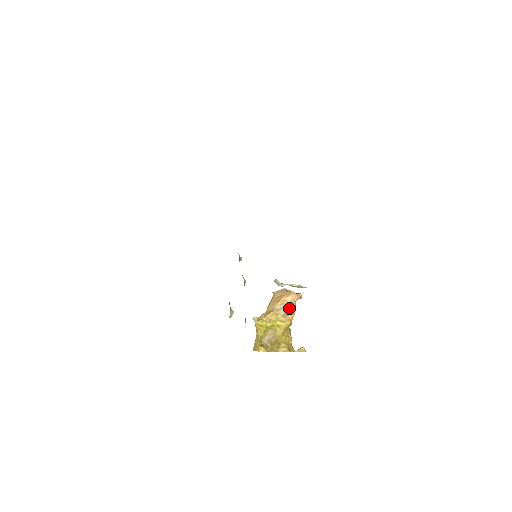
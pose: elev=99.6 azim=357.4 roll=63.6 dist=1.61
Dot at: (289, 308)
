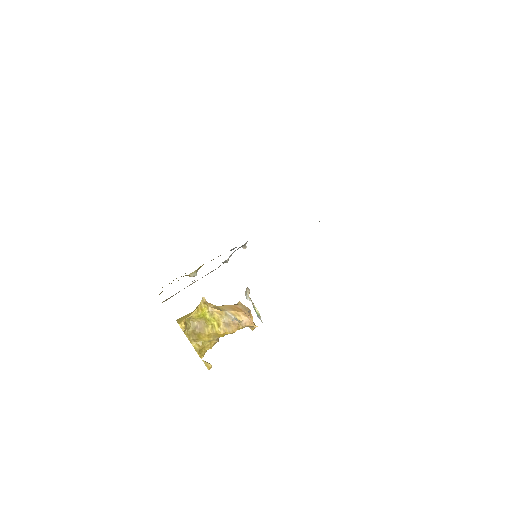
Dot at: (235, 323)
